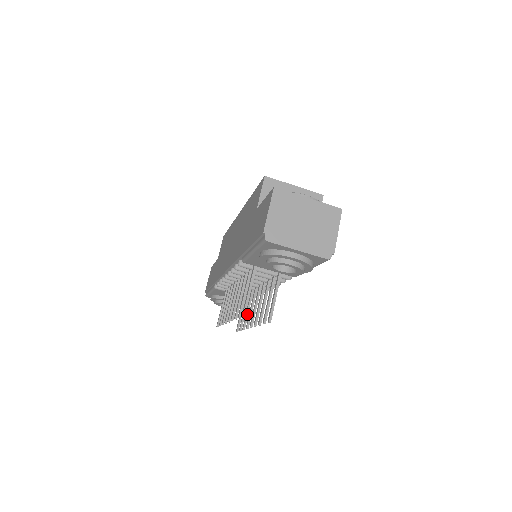
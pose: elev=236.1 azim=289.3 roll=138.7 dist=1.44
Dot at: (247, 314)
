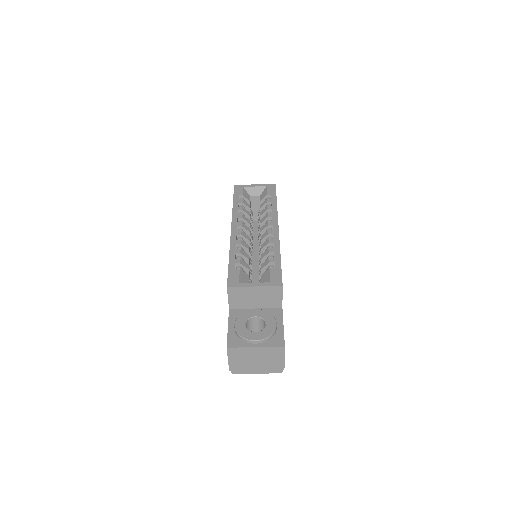
Dot at: occluded
